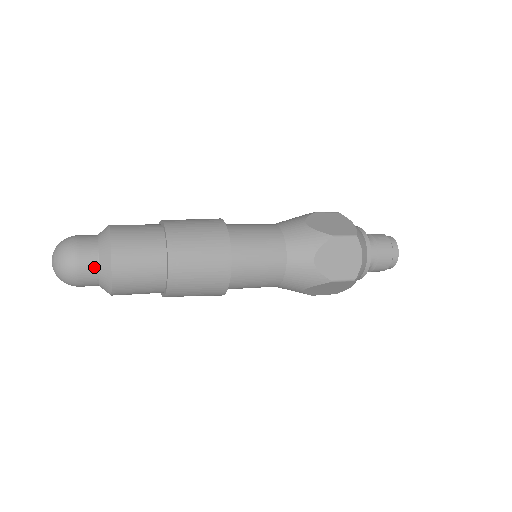
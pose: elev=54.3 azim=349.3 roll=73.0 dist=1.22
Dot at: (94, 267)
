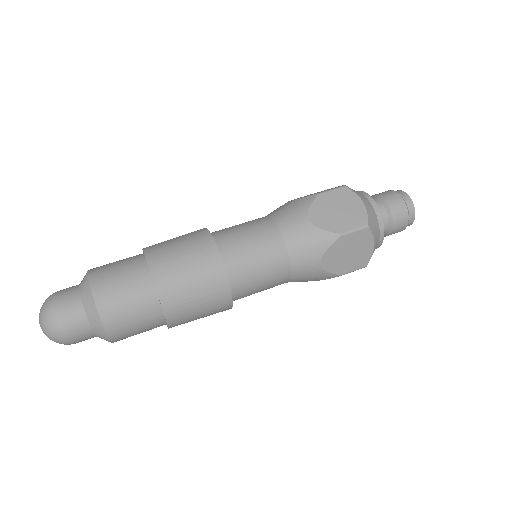
Dot at: (87, 331)
